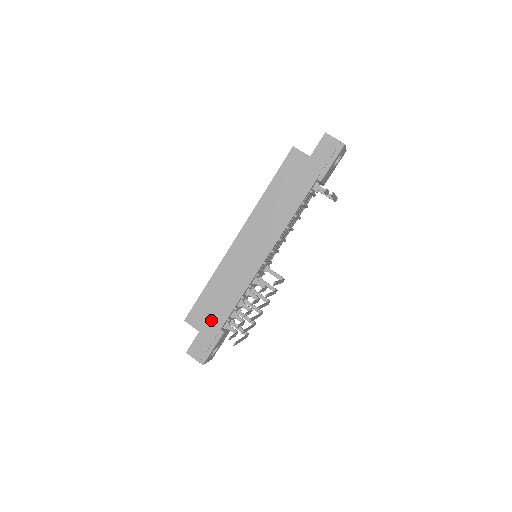
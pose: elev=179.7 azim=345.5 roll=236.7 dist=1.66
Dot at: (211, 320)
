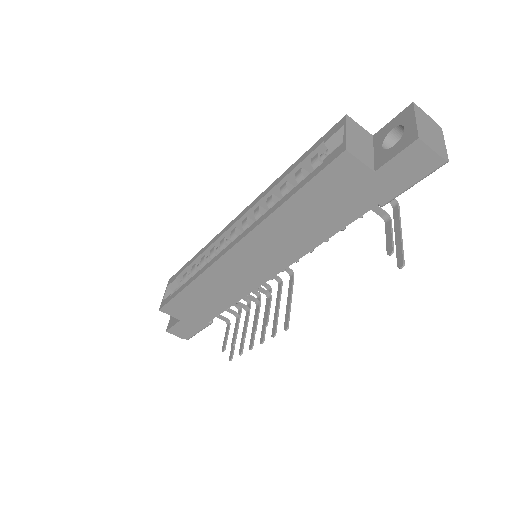
Dot at: (195, 315)
